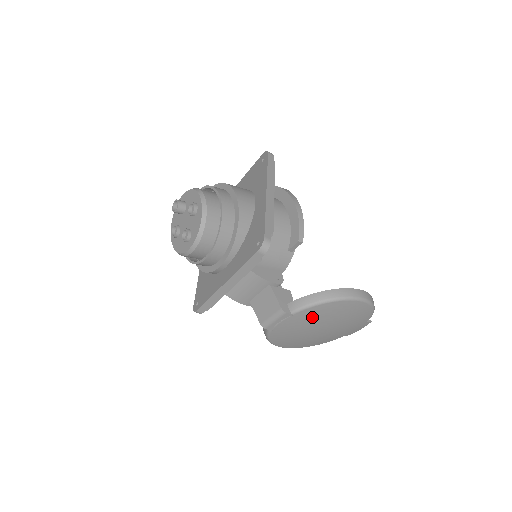
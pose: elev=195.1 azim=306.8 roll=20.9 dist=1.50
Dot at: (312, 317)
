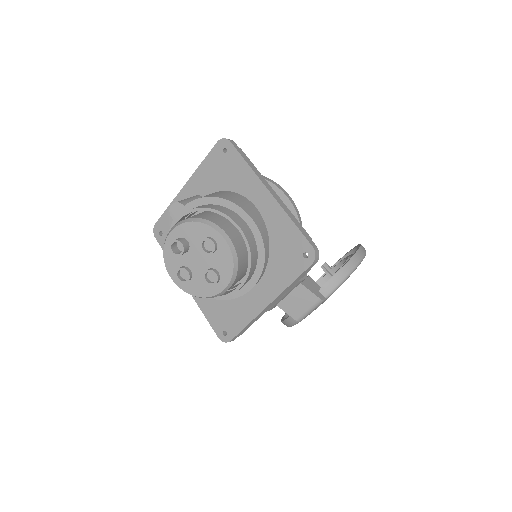
Dot at: occluded
